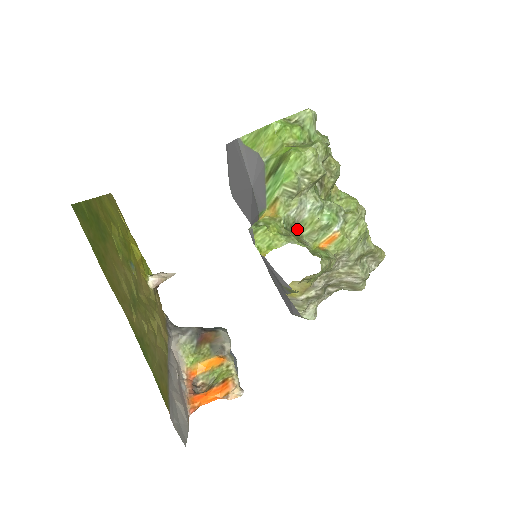
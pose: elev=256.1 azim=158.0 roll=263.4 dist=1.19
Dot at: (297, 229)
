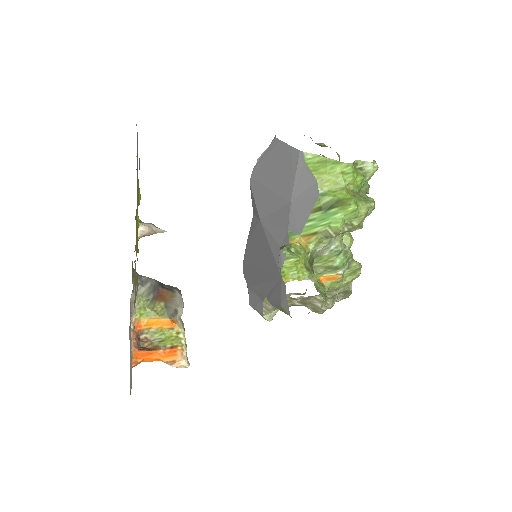
Dot at: occluded
